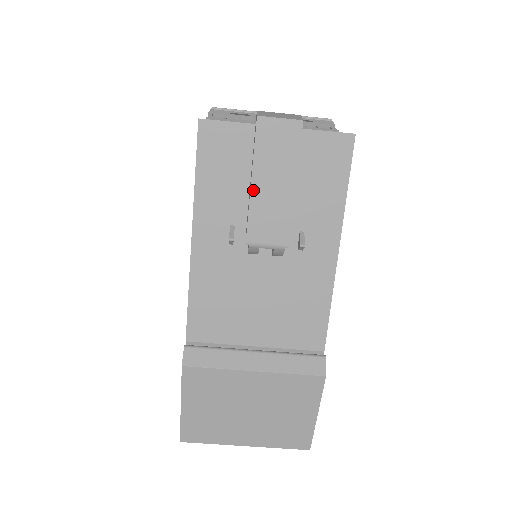
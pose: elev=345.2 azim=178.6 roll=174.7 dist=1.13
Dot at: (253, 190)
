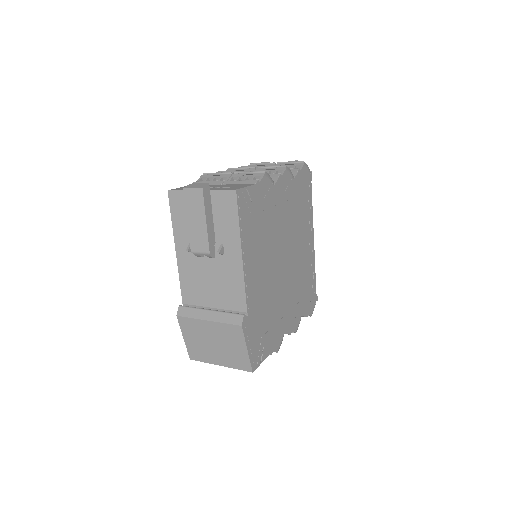
Dot at: (189, 225)
